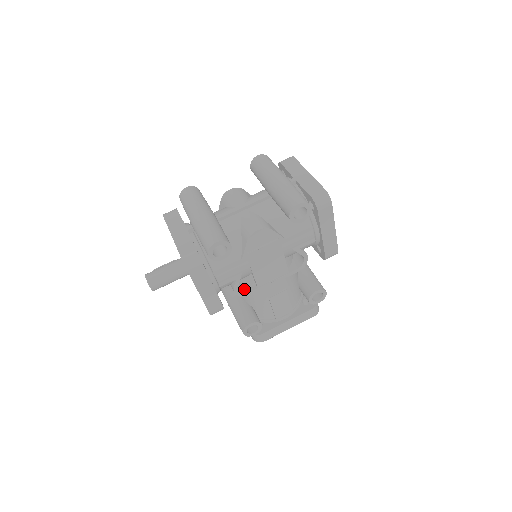
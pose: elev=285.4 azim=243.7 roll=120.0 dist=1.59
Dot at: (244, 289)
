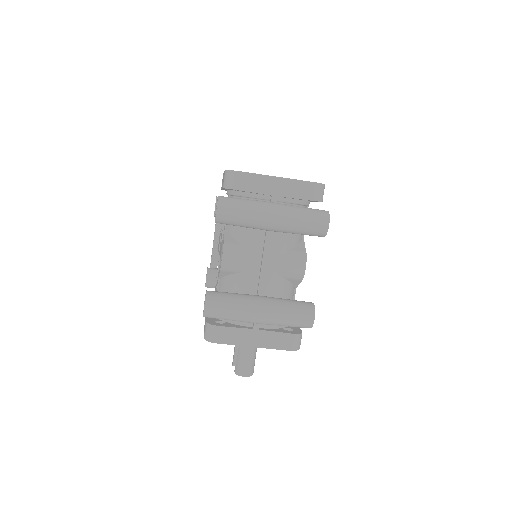
Dot at: occluded
